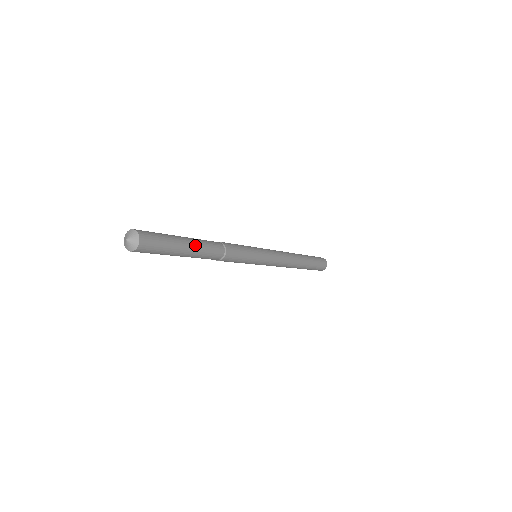
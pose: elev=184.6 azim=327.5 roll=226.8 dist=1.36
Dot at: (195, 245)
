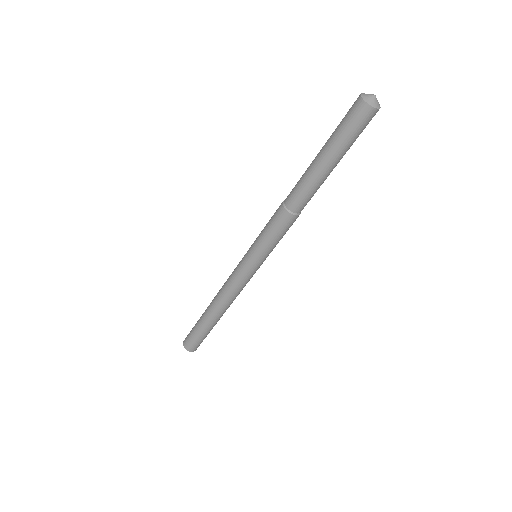
Dot at: occluded
